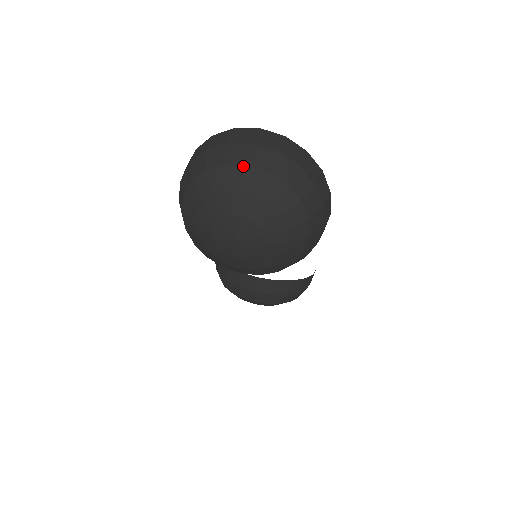
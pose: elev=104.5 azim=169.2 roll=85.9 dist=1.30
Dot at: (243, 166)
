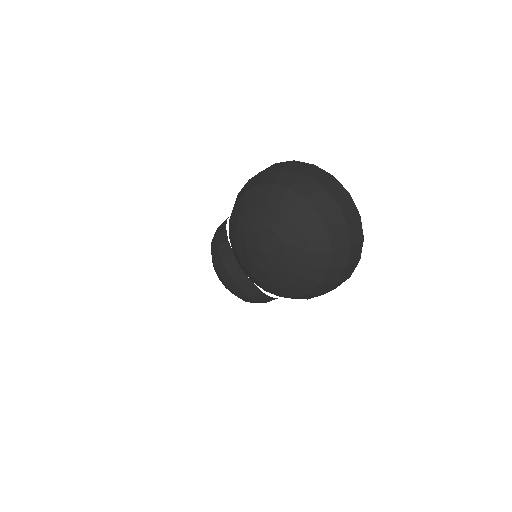
Dot at: (317, 212)
